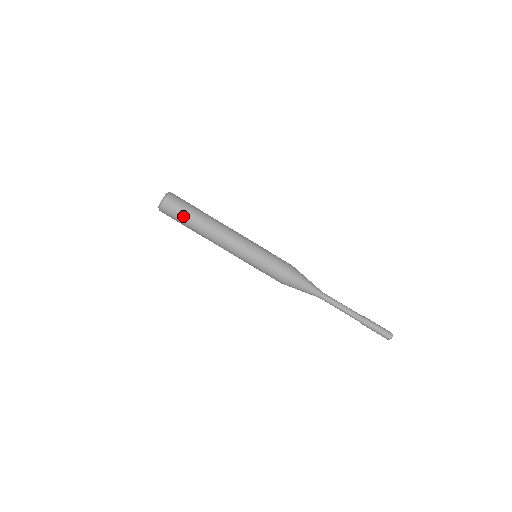
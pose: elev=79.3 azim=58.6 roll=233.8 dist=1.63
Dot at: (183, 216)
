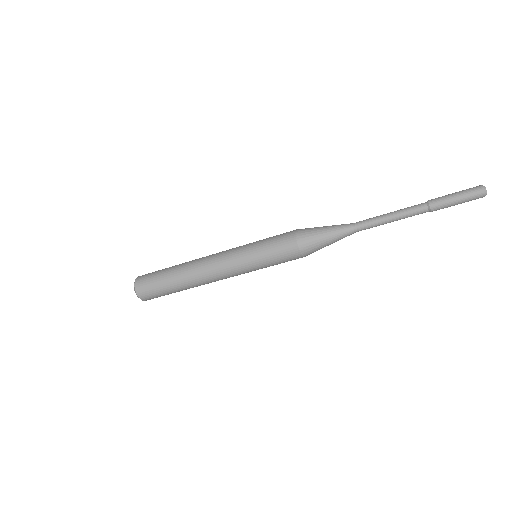
Dot at: (162, 289)
